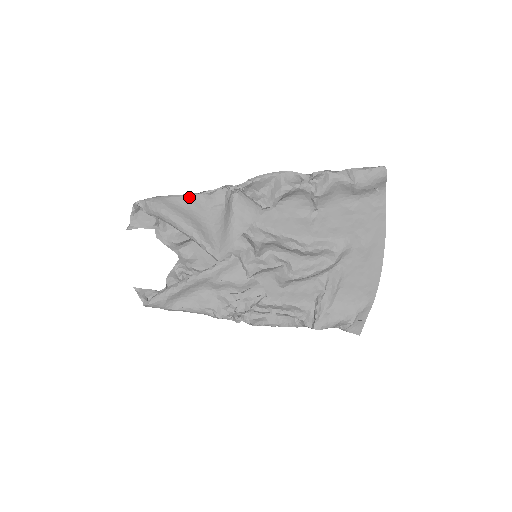
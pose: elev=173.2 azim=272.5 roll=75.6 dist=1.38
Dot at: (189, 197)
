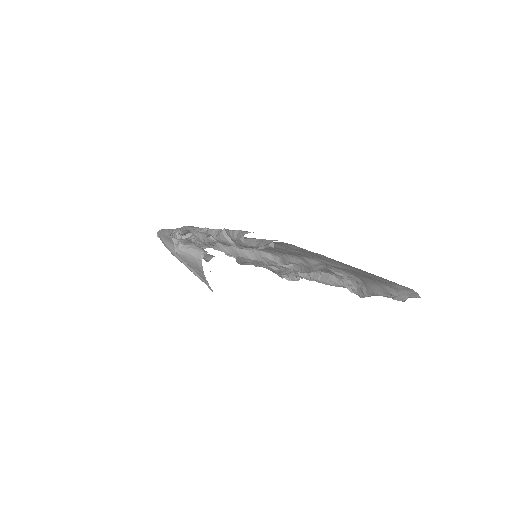
Dot at: (170, 237)
